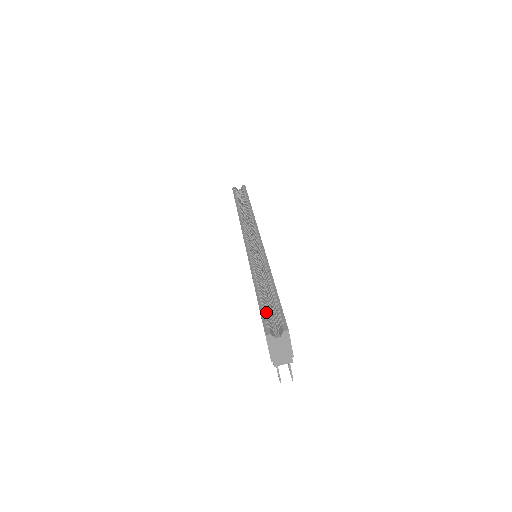
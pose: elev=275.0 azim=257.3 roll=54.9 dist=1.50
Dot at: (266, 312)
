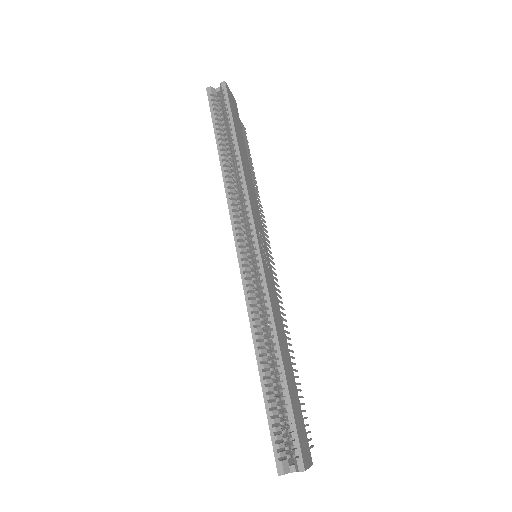
Dot at: (276, 427)
